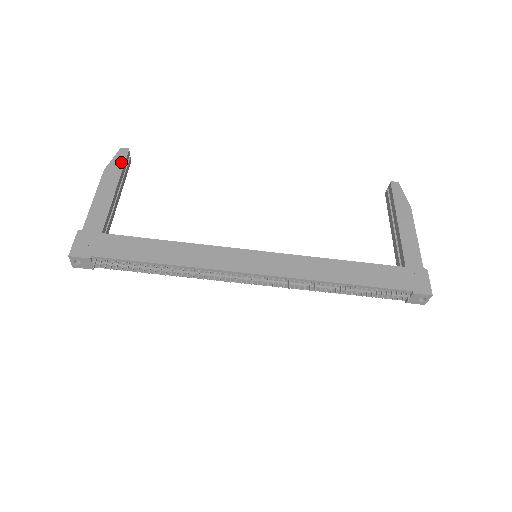
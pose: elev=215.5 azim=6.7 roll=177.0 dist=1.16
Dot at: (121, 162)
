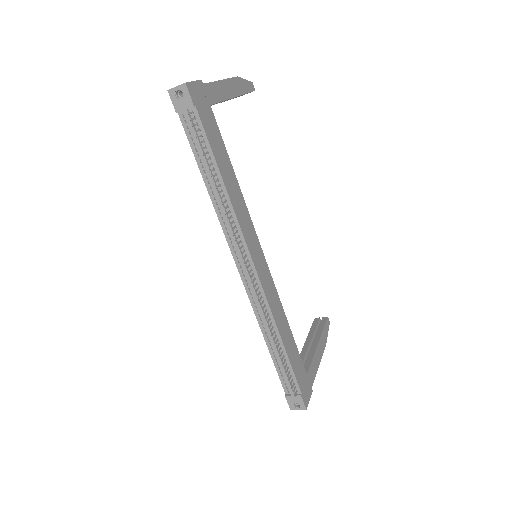
Dot at: (247, 89)
